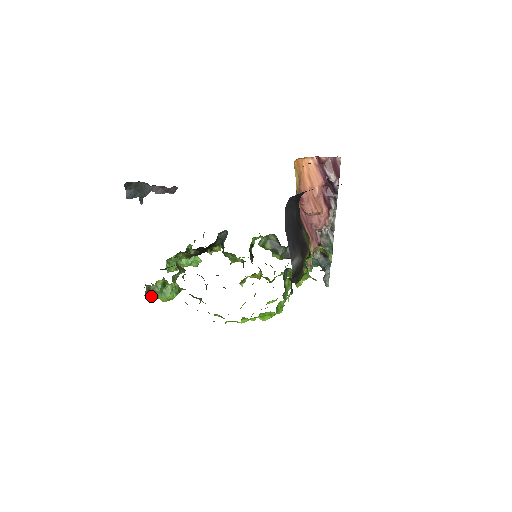
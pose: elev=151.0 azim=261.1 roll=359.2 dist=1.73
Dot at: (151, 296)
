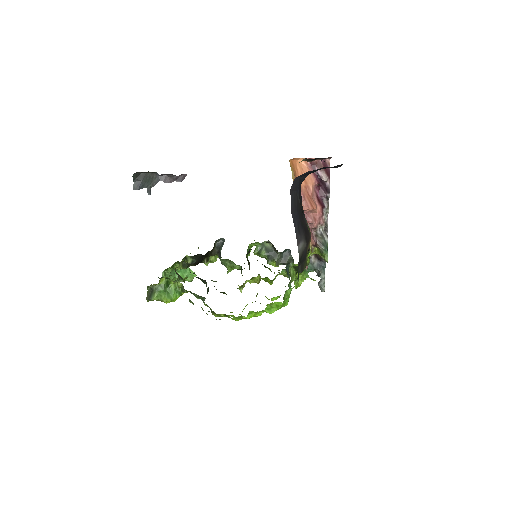
Dot at: (154, 296)
